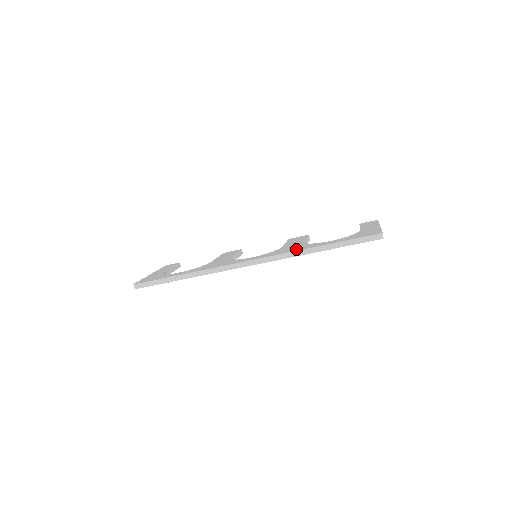
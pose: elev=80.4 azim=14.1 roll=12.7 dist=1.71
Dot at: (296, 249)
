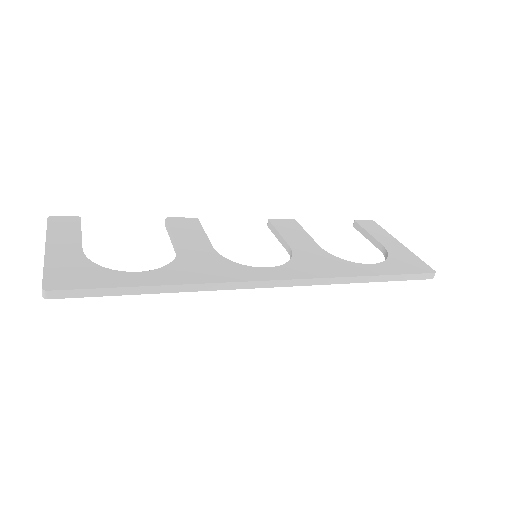
Dot at: (337, 271)
